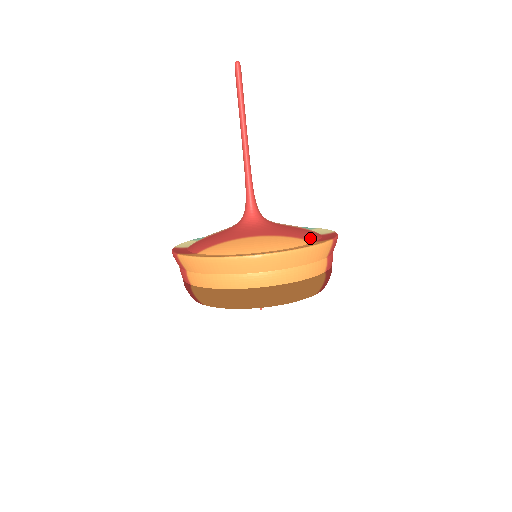
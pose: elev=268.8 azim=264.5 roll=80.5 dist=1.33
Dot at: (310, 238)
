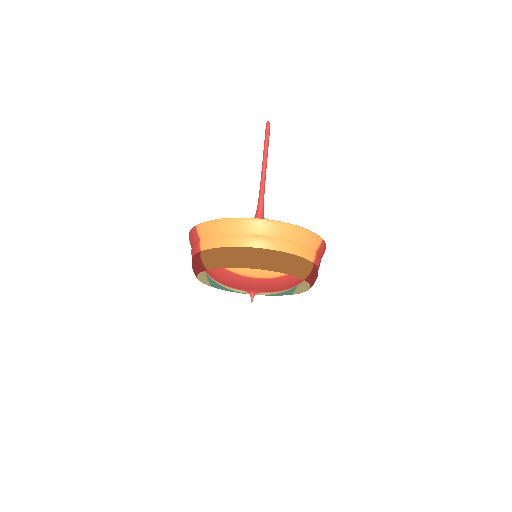
Dot at: occluded
